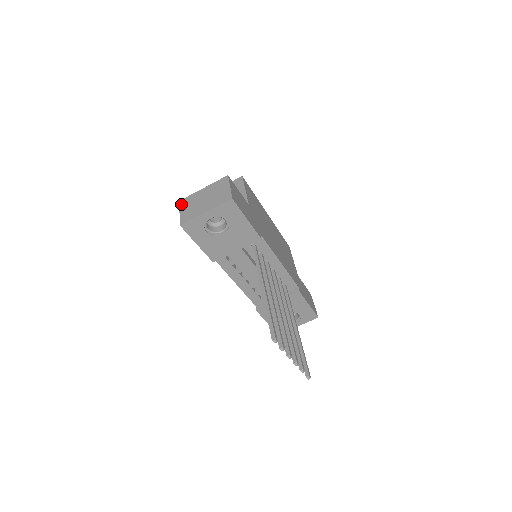
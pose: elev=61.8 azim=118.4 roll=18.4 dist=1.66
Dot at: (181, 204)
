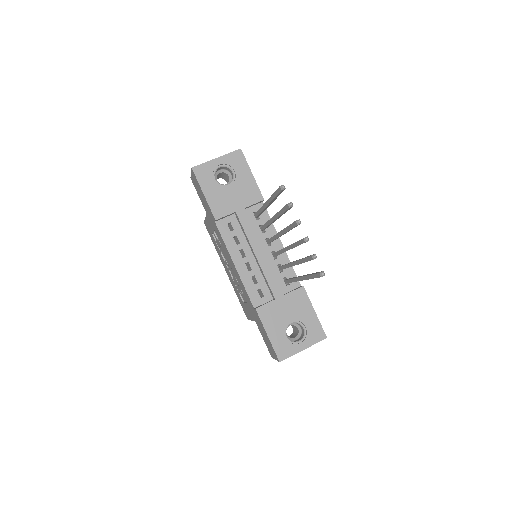
Dot at: occluded
